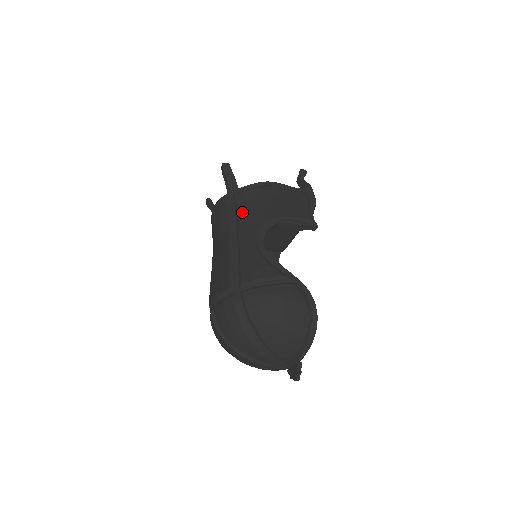
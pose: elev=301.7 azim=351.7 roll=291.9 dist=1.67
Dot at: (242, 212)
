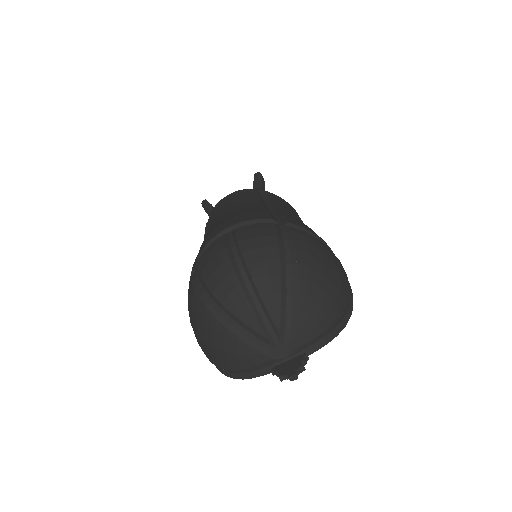
Dot at: (277, 201)
